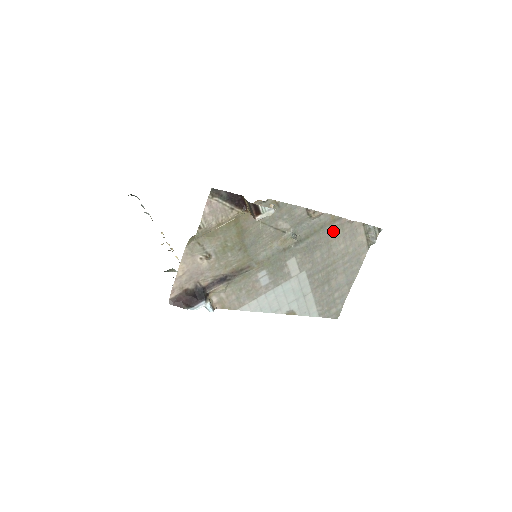
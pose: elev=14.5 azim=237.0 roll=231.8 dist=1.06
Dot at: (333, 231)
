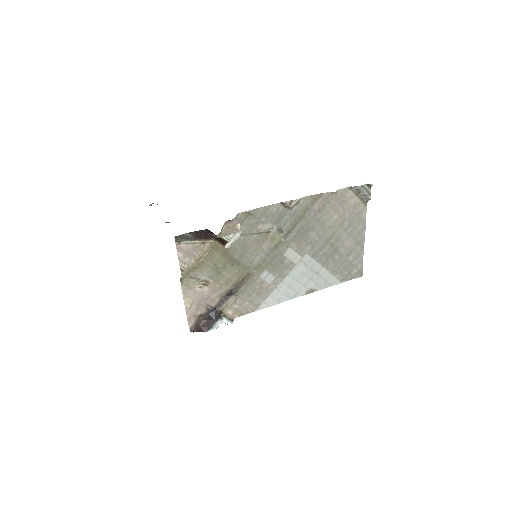
Dot at: (319, 209)
